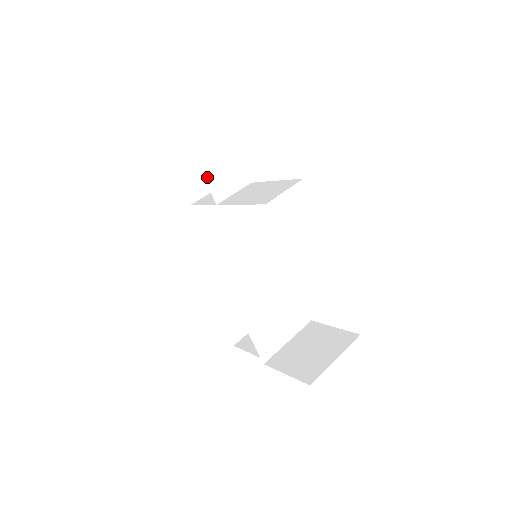
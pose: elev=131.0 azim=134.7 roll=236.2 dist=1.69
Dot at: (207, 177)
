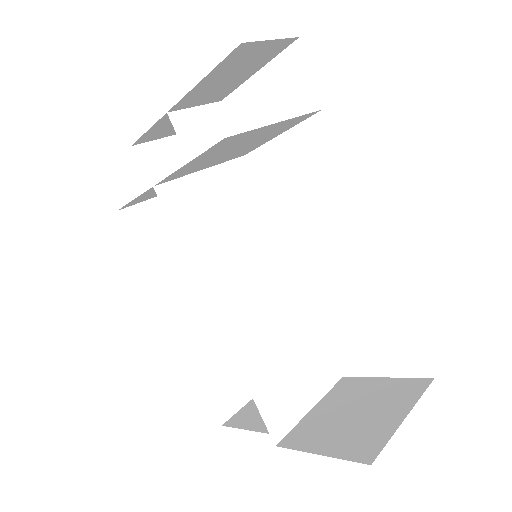
Dot at: (180, 130)
